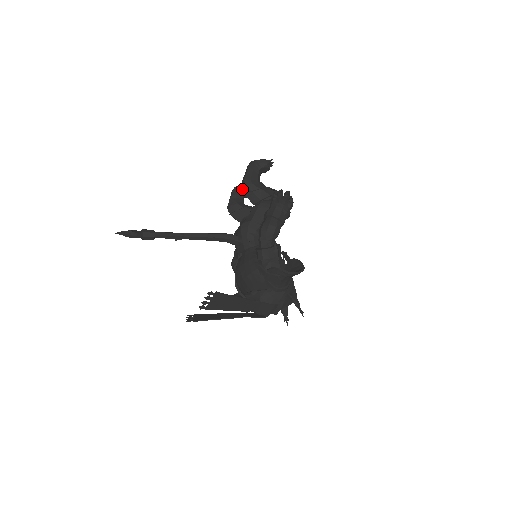
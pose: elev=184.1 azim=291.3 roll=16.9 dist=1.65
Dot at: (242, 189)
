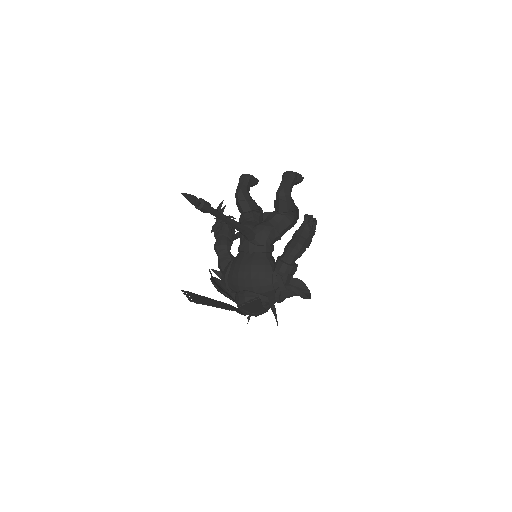
Dot at: (253, 180)
